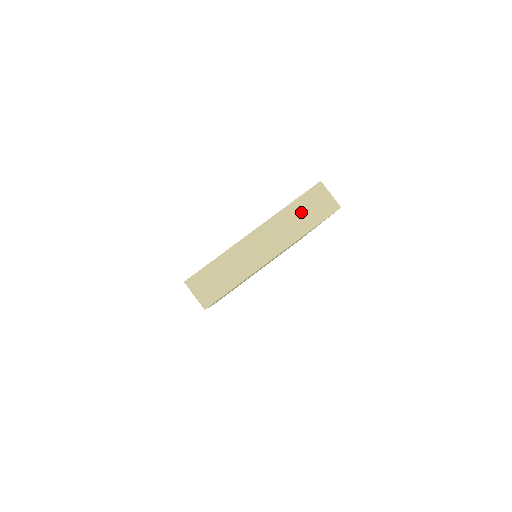
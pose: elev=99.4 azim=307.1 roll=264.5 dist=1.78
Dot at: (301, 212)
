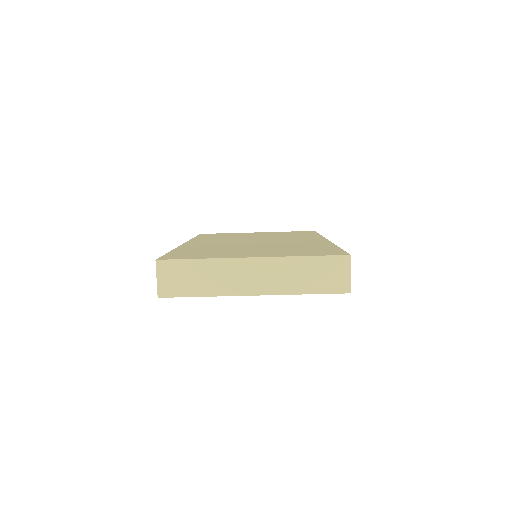
Dot at: (310, 271)
